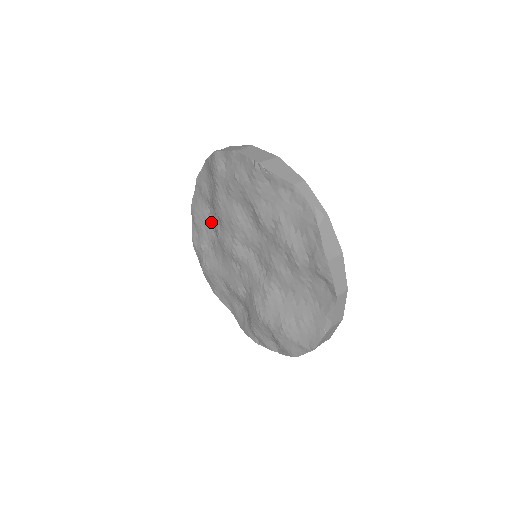
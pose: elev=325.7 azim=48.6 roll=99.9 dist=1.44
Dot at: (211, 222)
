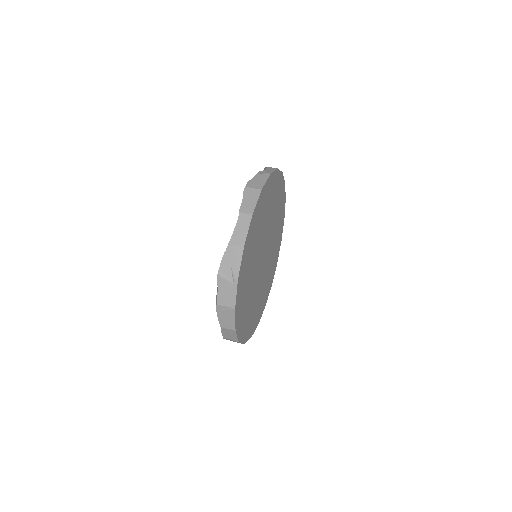
Dot at: occluded
